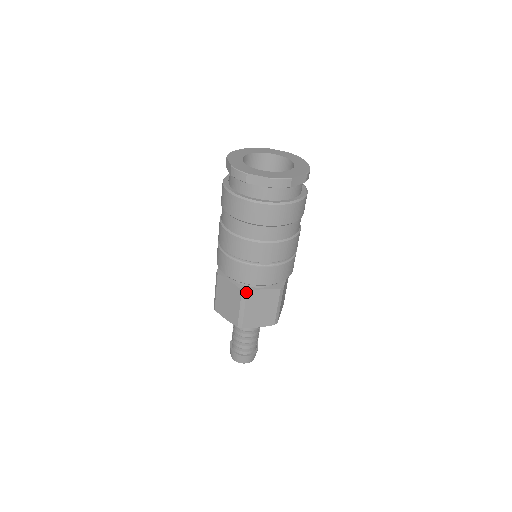
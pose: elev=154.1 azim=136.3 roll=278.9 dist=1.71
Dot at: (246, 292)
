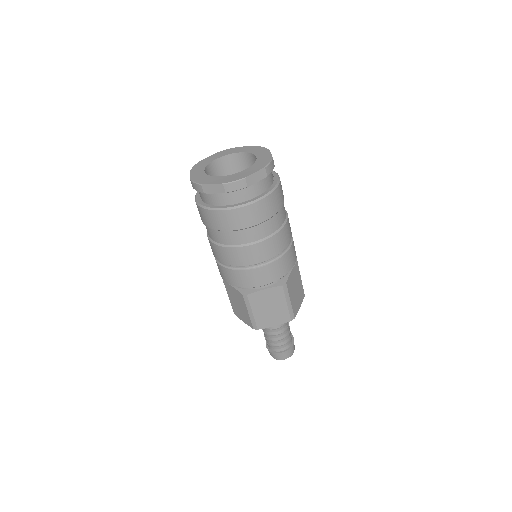
Dot at: (247, 295)
